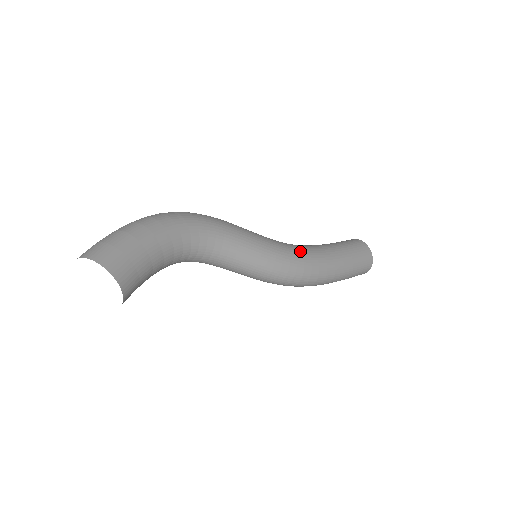
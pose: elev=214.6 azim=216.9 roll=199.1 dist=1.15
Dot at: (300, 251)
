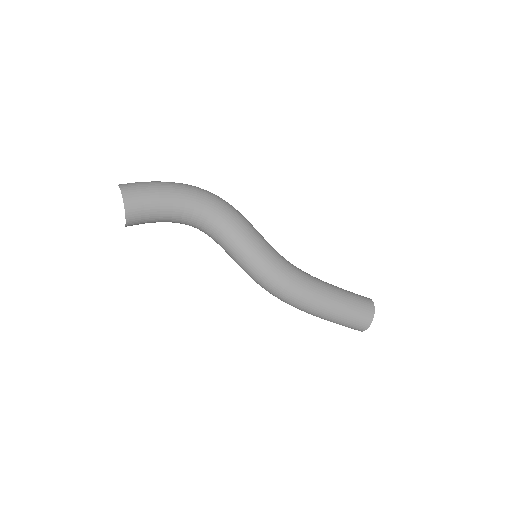
Dot at: (292, 273)
